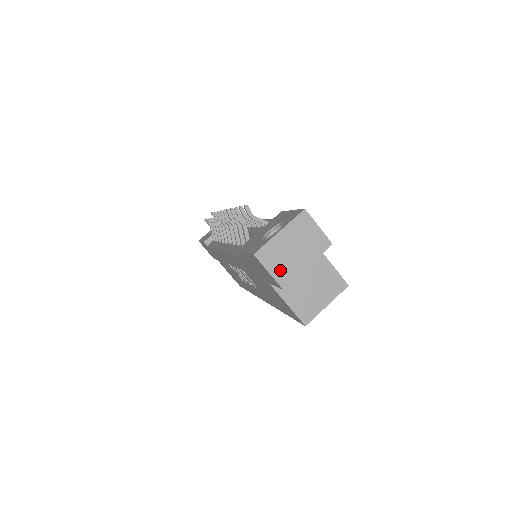
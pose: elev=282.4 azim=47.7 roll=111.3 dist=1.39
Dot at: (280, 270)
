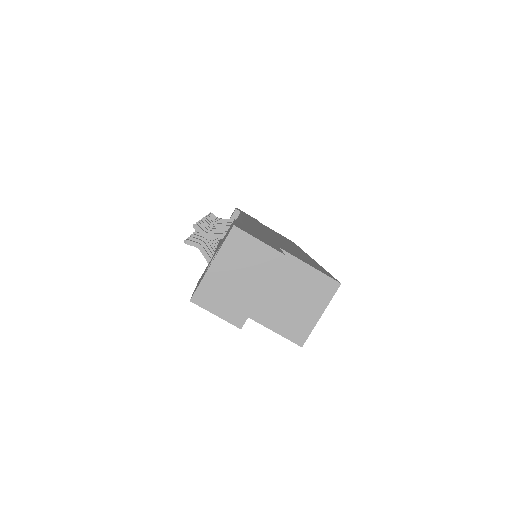
Dot at: (229, 308)
